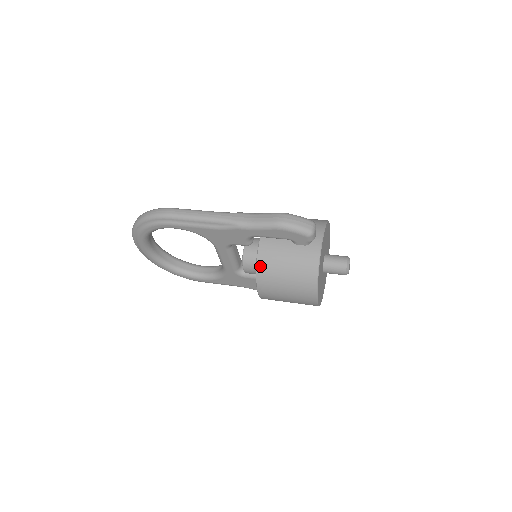
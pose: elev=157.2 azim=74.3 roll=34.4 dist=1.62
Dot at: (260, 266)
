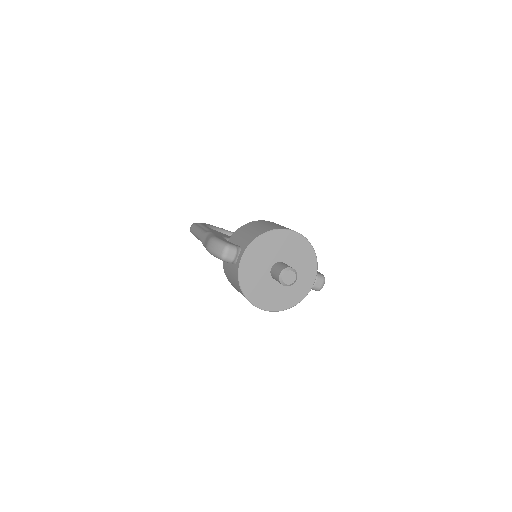
Dot at: (226, 276)
